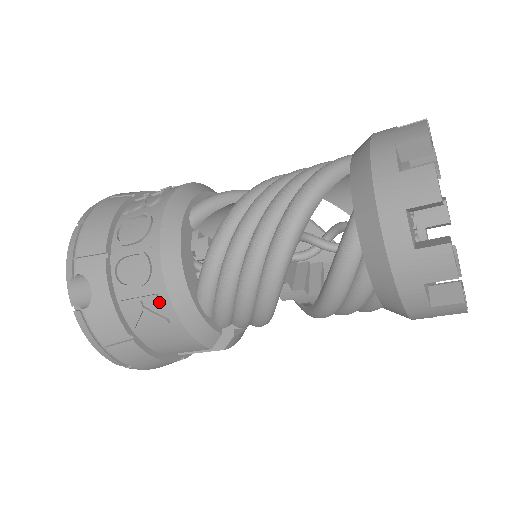
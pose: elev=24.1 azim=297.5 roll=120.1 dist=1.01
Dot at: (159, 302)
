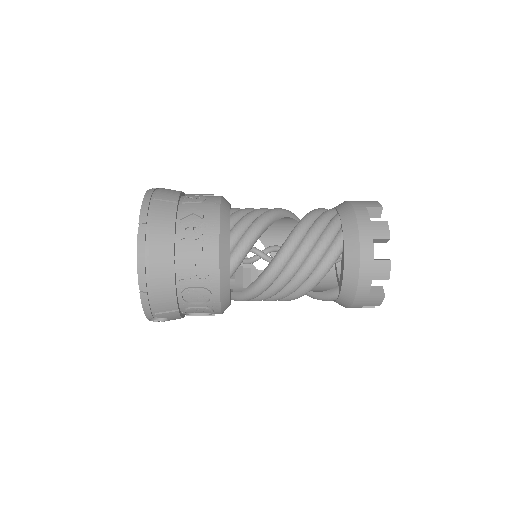
Dot at: (214, 314)
